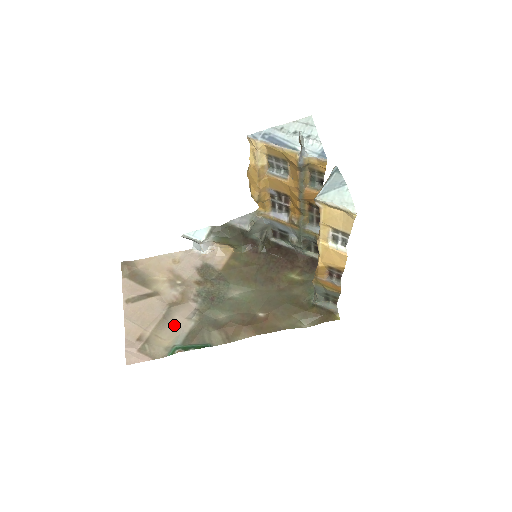
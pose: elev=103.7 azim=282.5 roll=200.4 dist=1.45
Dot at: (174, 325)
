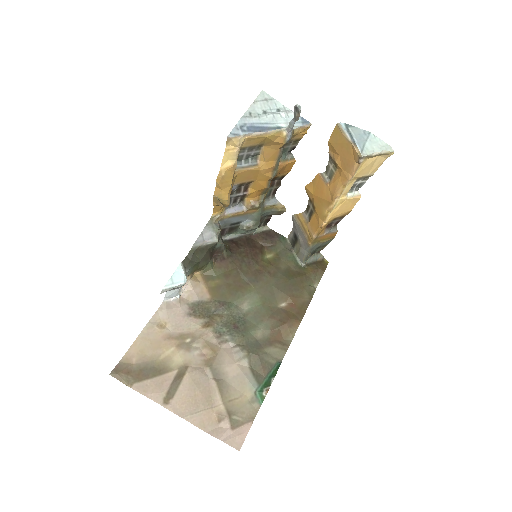
Dot at: (233, 377)
